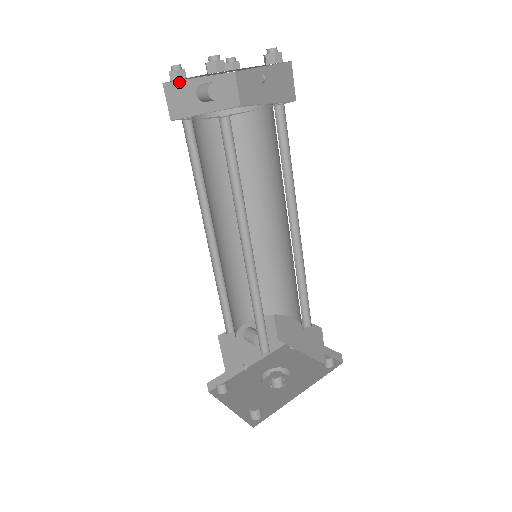
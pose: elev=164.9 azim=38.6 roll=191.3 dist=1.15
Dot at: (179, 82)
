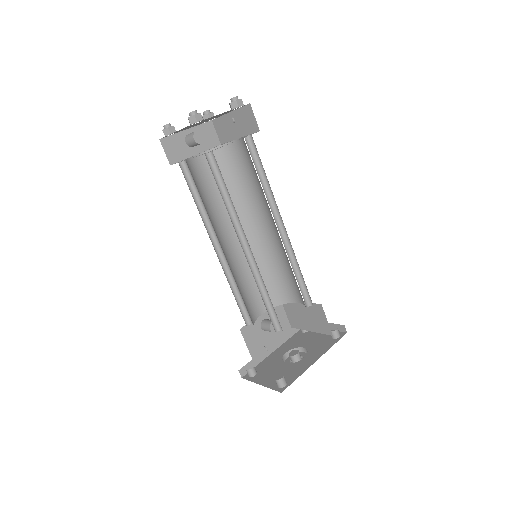
Dot at: (171, 136)
